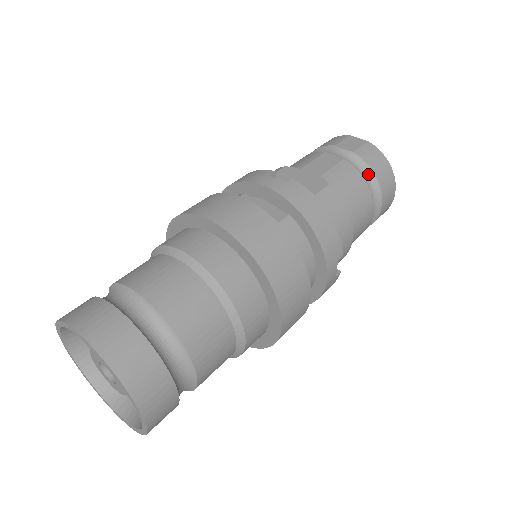
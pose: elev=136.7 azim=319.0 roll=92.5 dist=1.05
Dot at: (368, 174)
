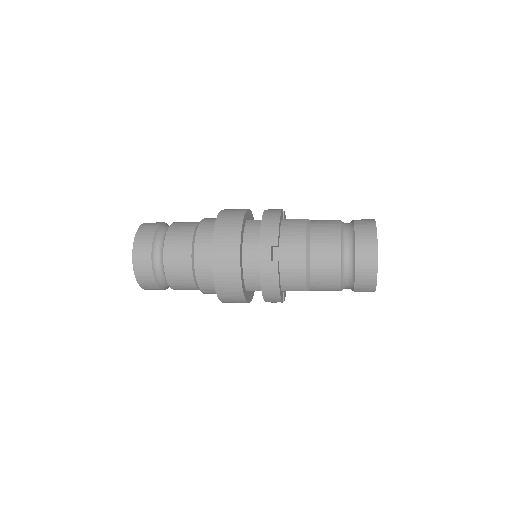
Dot at: (351, 229)
